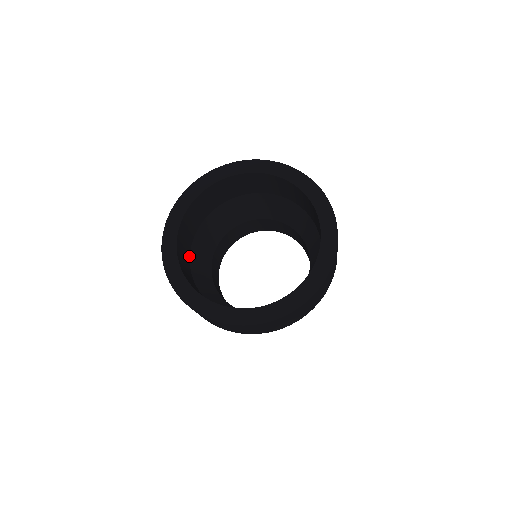
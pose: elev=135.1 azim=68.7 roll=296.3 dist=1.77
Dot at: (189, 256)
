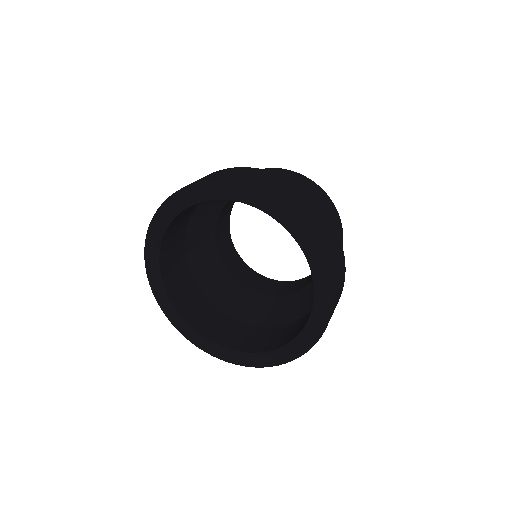
Dot at: (184, 231)
